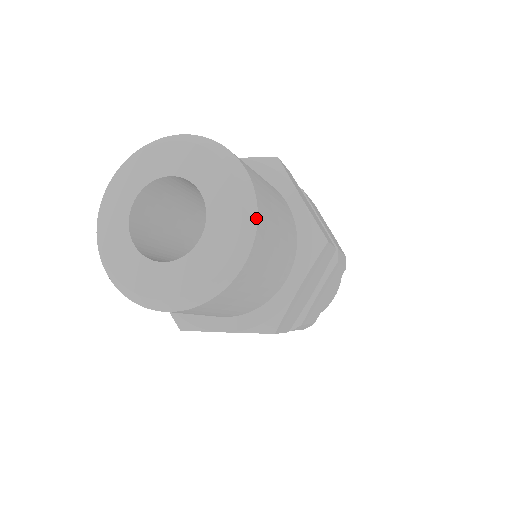
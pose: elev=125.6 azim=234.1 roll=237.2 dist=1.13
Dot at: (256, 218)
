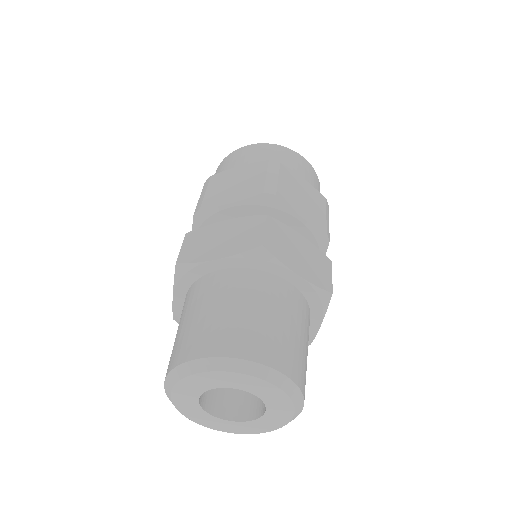
Dot at: (301, 393)
